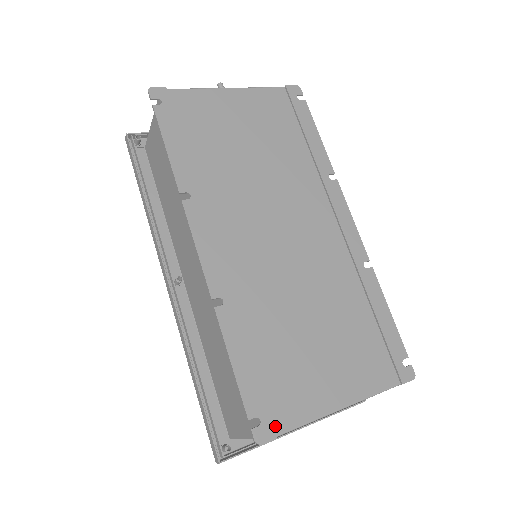
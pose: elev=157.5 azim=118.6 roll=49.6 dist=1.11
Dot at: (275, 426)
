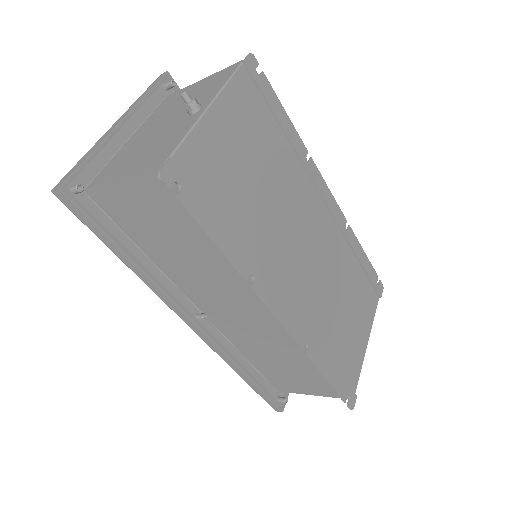
Dot at: (353, 390)
